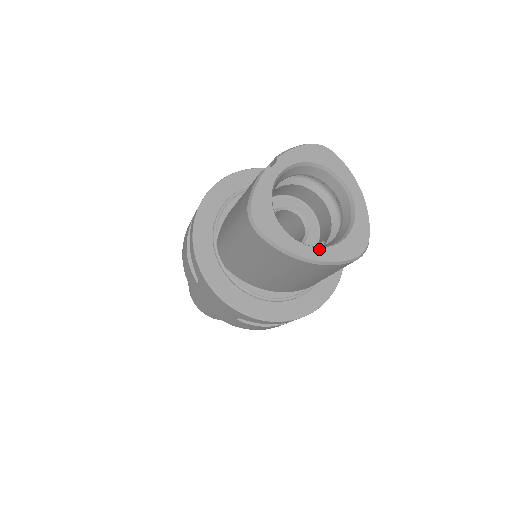
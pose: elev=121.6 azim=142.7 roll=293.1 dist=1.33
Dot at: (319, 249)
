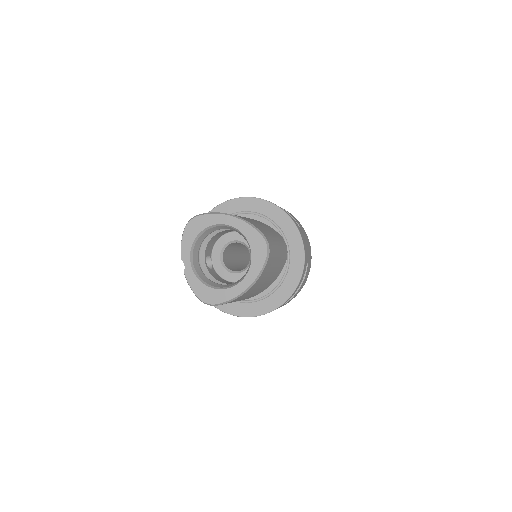
Dot at: (247, 276)
